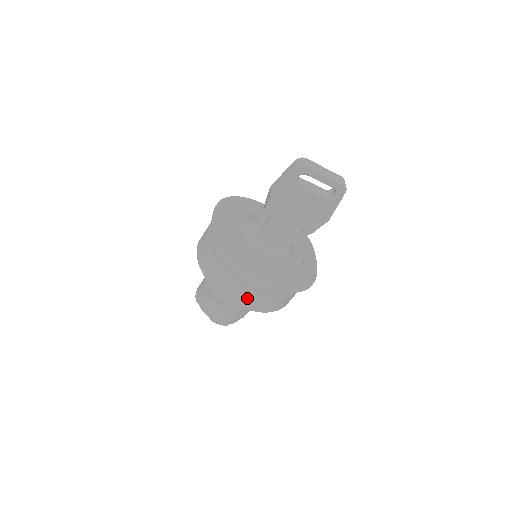
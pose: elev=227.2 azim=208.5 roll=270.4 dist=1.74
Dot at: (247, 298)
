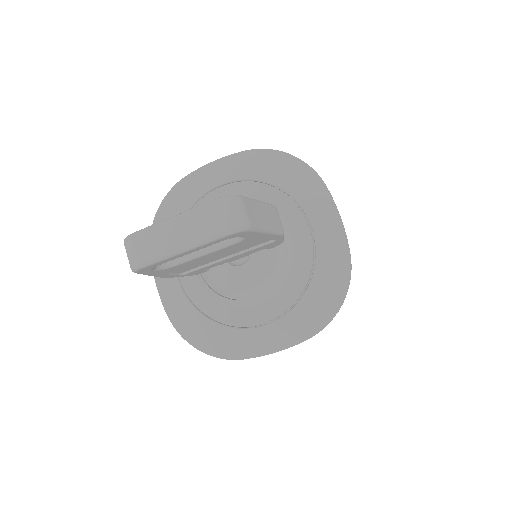
Dot at: occluded
